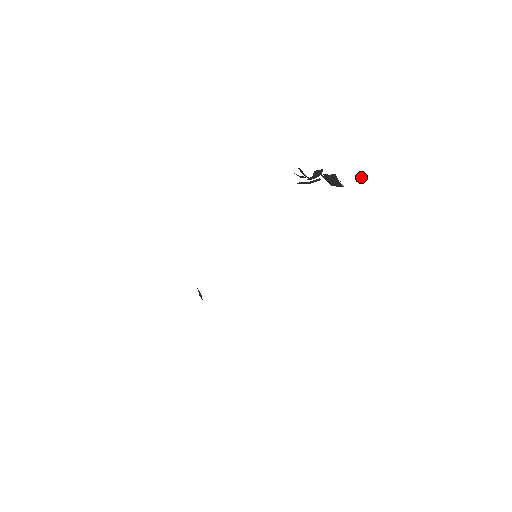
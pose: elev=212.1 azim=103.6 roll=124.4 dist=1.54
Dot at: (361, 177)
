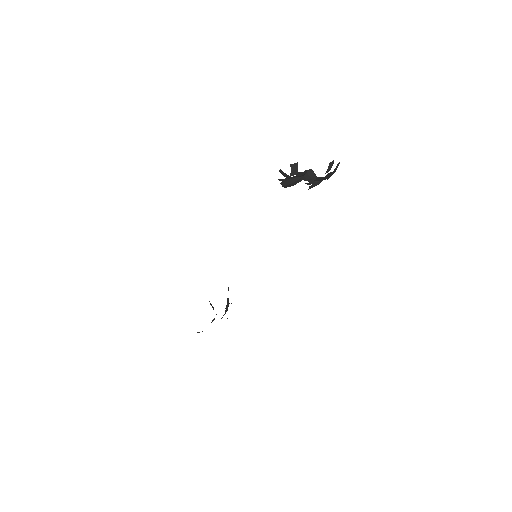
Dot at: (331, 163)
